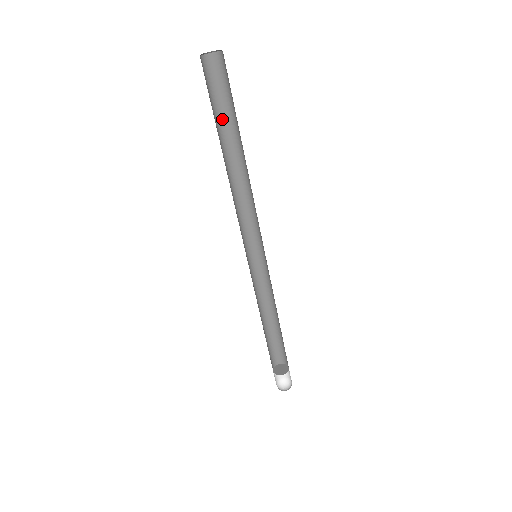
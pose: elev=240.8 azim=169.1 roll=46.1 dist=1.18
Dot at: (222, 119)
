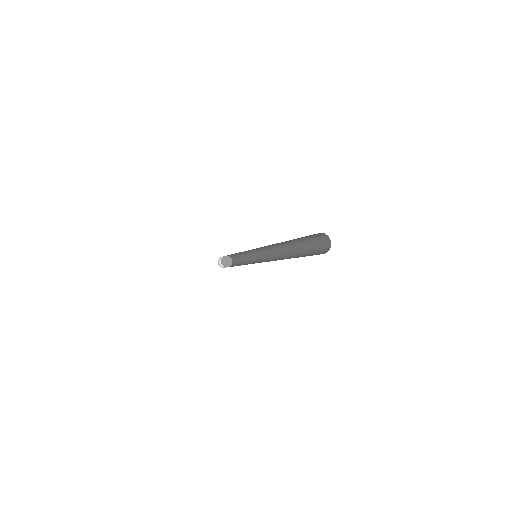
Dot at: occluded
